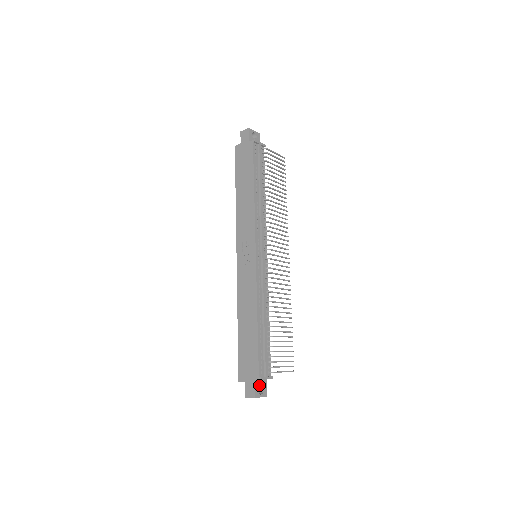
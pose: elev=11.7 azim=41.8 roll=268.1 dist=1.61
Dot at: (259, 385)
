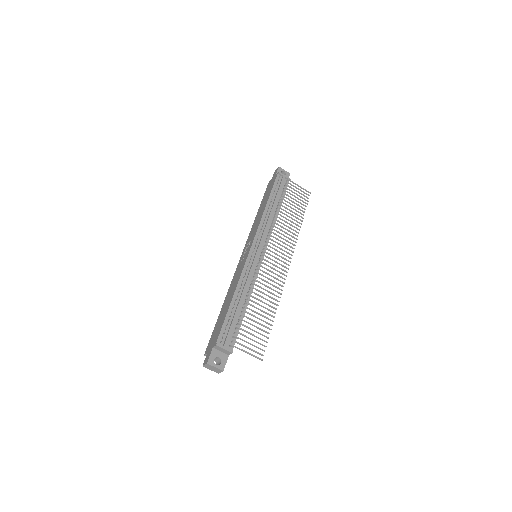
Dot at: (217, 355)
